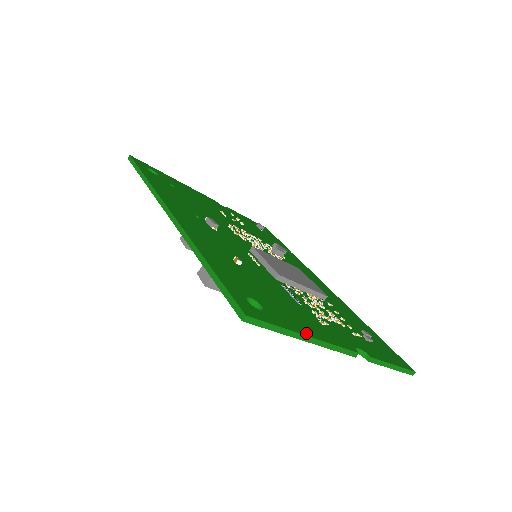
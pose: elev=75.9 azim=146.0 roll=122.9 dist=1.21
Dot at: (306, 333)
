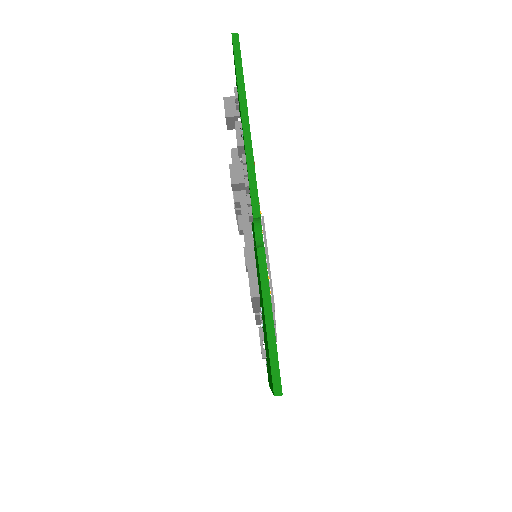
Dot at: occluded
